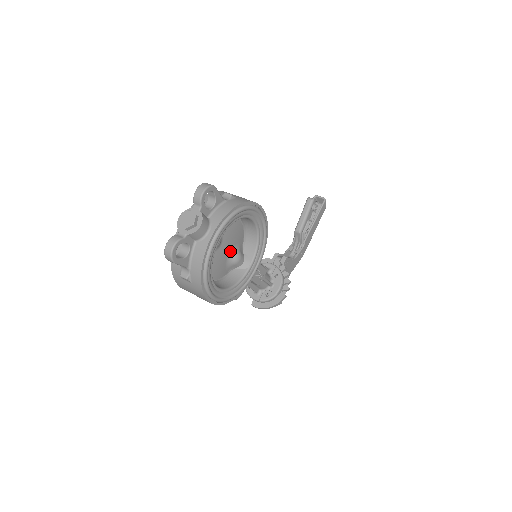
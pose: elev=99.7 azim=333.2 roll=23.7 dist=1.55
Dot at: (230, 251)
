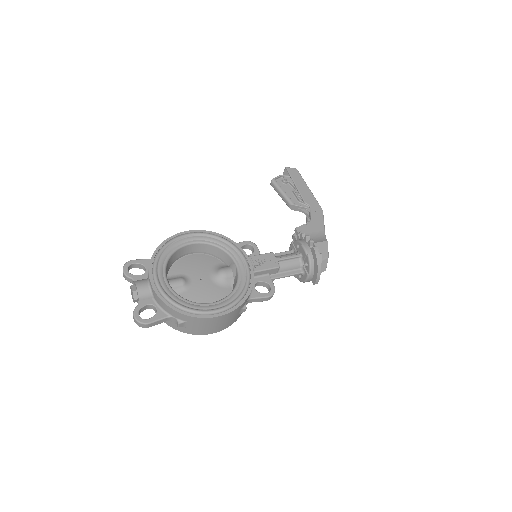
Dot at: (210, 276)
